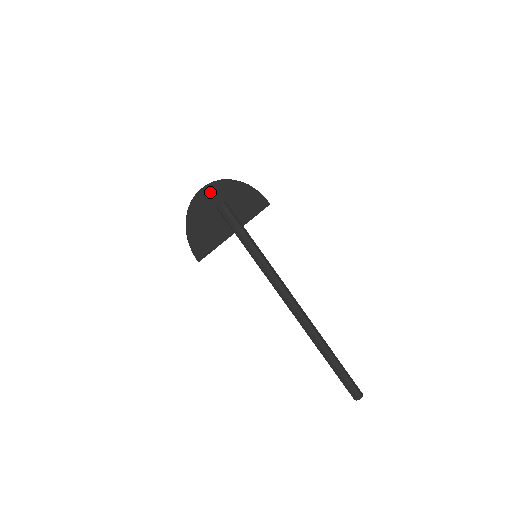
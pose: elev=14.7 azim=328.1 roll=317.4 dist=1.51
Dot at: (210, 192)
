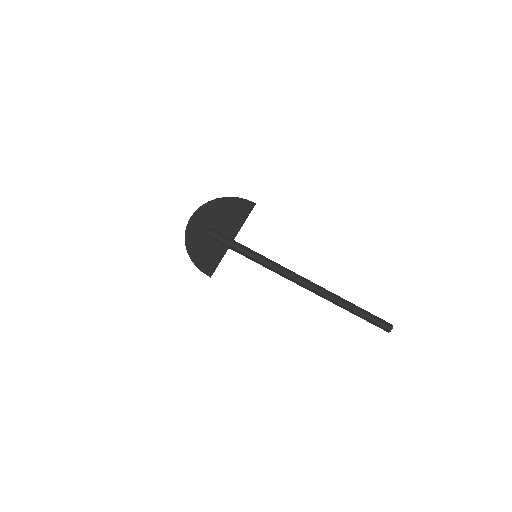
Dot at: (196, 223)
